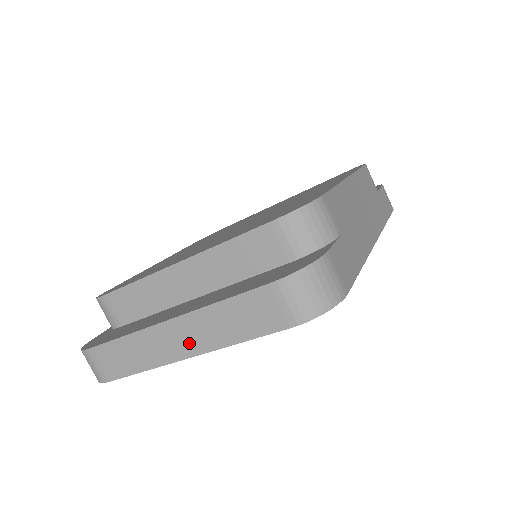
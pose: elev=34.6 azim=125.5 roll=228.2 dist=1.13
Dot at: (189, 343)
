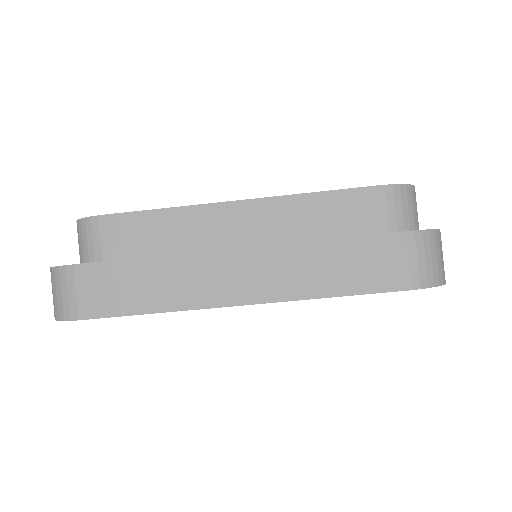
Dot at: (253, 285)
